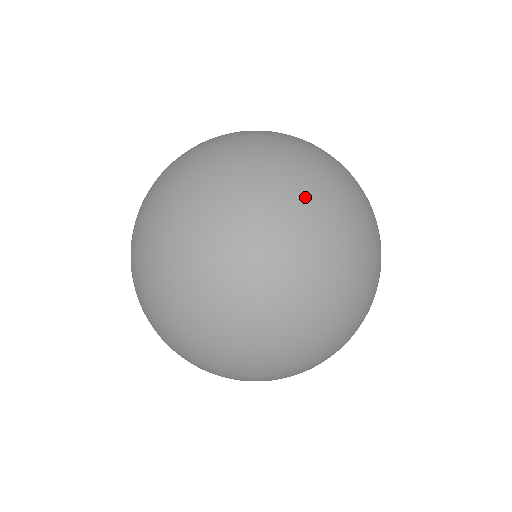
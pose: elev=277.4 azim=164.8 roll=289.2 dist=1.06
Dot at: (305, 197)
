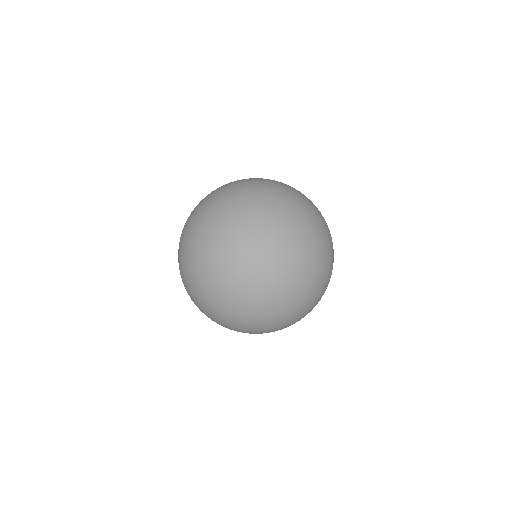
Dot at: (253, 238)
